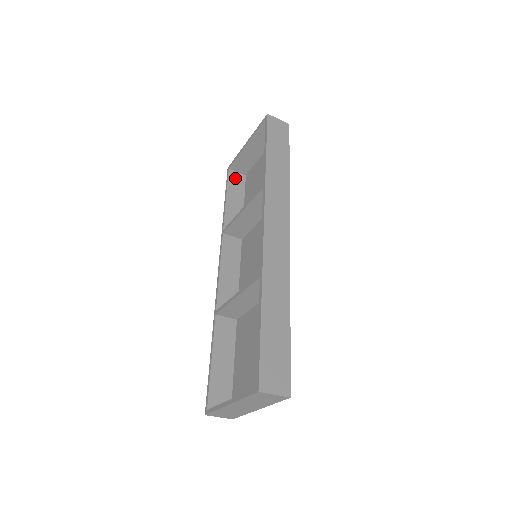
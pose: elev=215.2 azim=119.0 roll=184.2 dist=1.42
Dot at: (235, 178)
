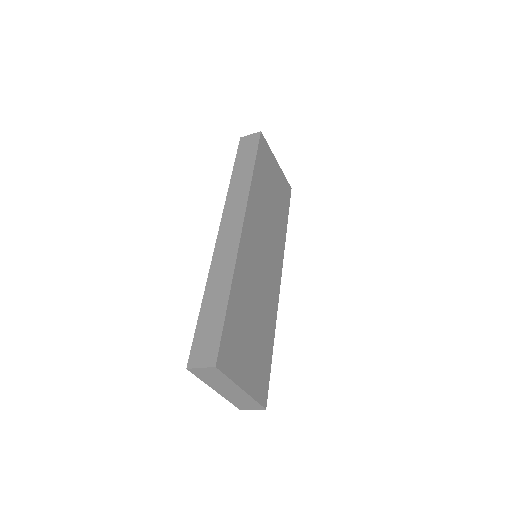
Dot at: occluded
